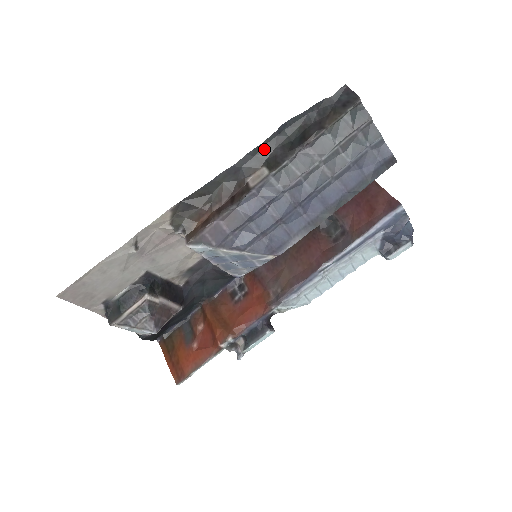
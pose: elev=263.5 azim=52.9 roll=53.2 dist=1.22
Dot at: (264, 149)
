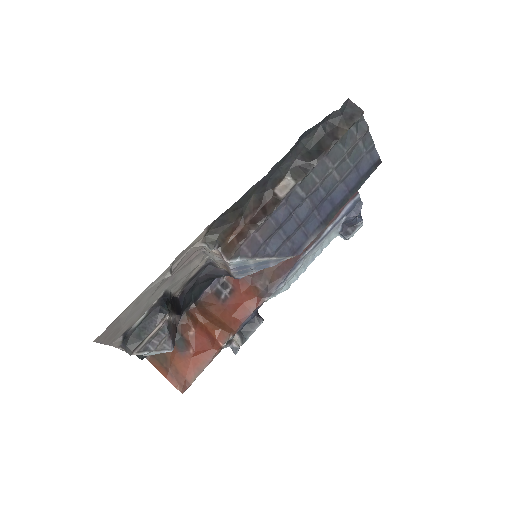
Dot at: (287, 160)
